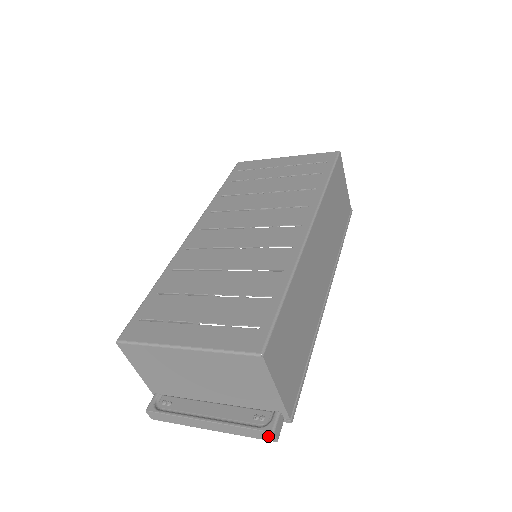
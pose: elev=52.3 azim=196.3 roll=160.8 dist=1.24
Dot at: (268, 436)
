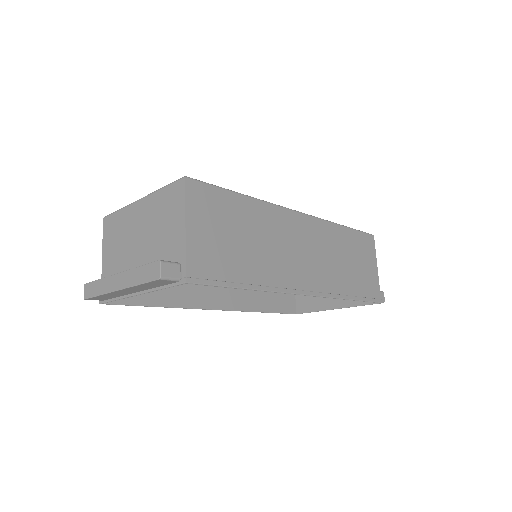
Dot at: (155, 270)
